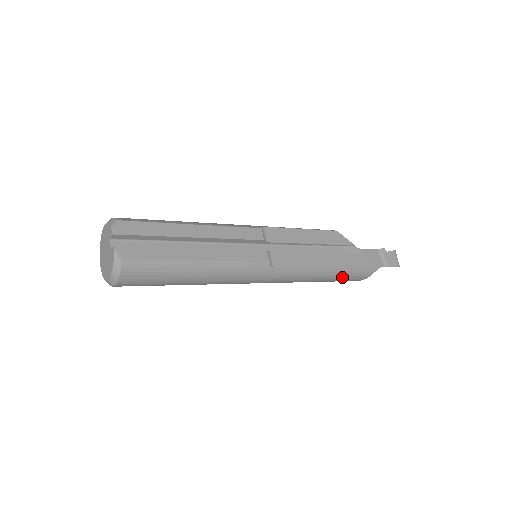
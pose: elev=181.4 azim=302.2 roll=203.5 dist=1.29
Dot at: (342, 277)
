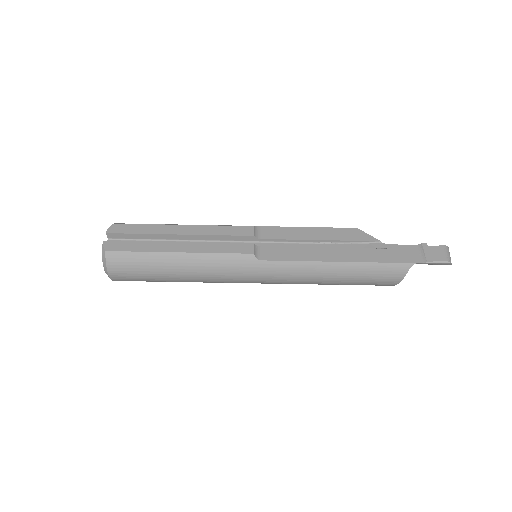
Dot at: (362, 275)
